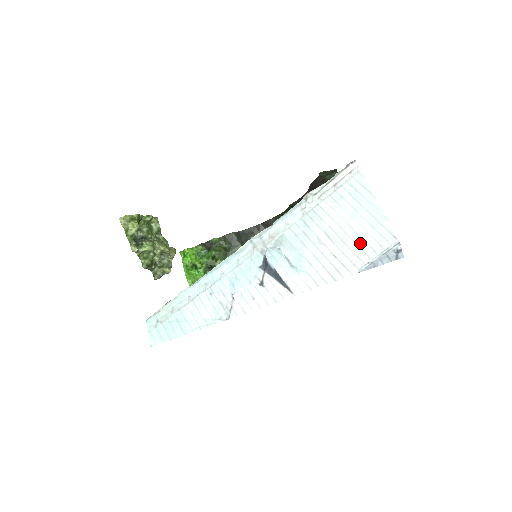
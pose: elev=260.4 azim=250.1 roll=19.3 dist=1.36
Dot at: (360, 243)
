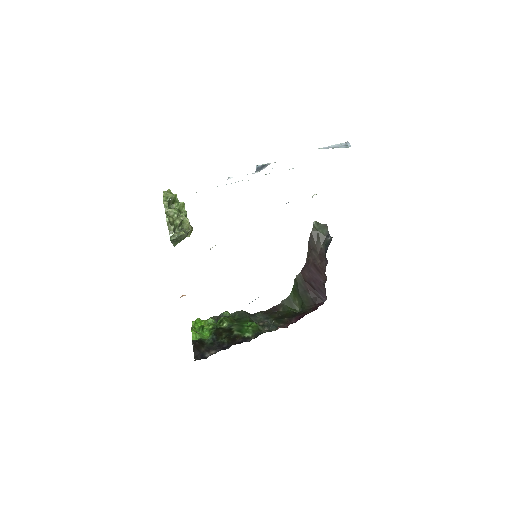
Dot at: occluded
